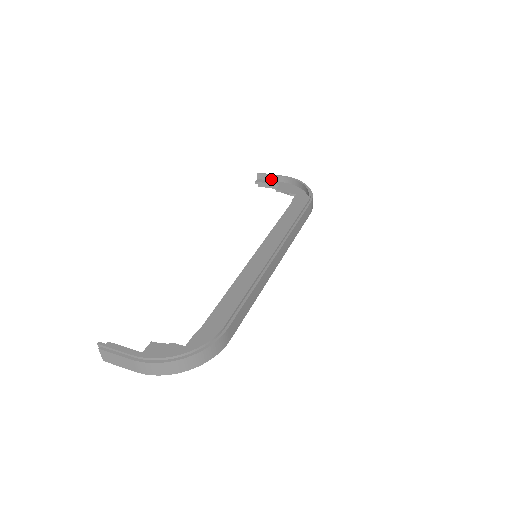
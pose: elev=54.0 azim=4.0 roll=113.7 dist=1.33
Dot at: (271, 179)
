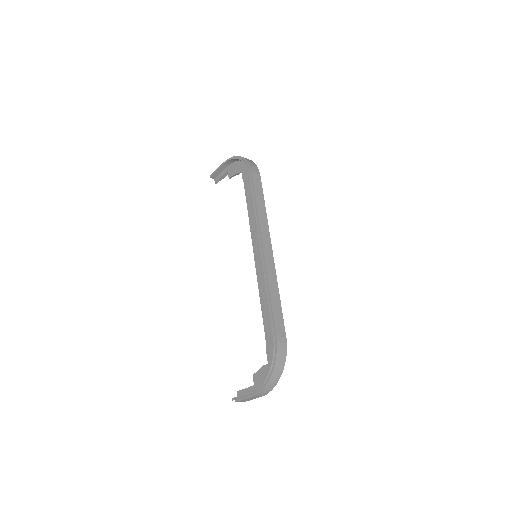
Dot at: (220, 172)
